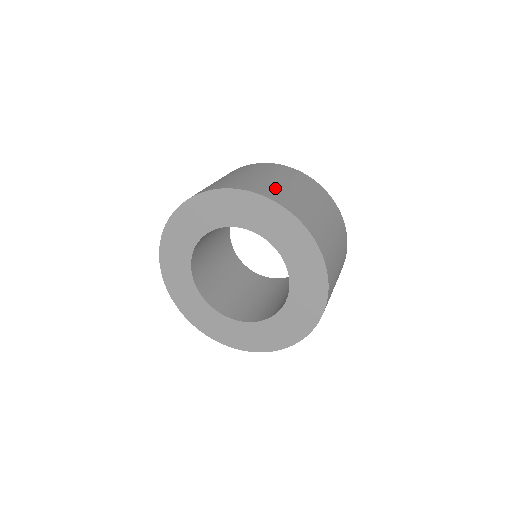
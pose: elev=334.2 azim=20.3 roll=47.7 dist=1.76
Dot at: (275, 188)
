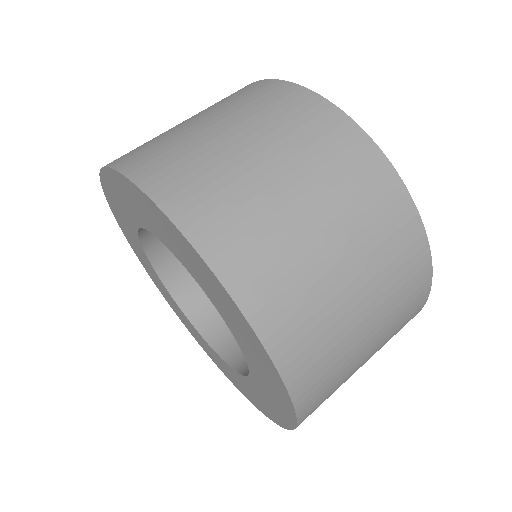
Dot at: (287, 267)
